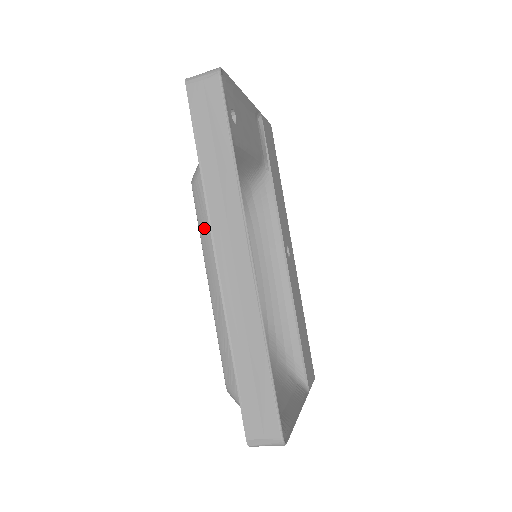
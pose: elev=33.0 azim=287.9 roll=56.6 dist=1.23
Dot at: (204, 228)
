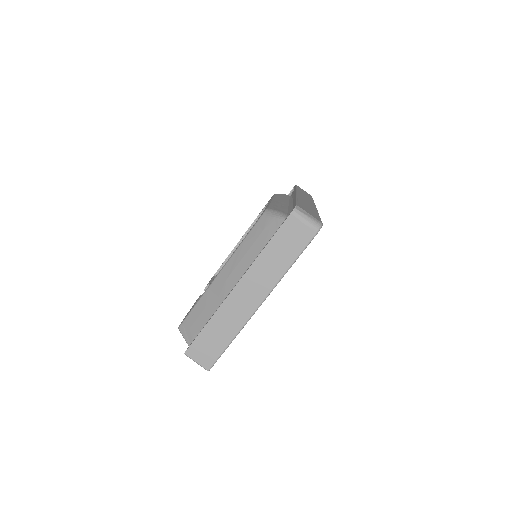
Dot at: (280, 196)
